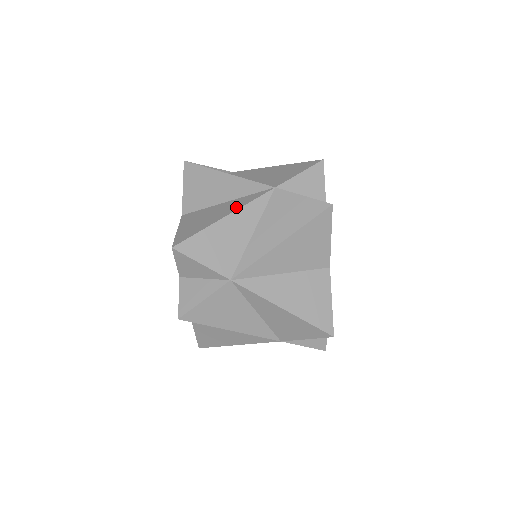
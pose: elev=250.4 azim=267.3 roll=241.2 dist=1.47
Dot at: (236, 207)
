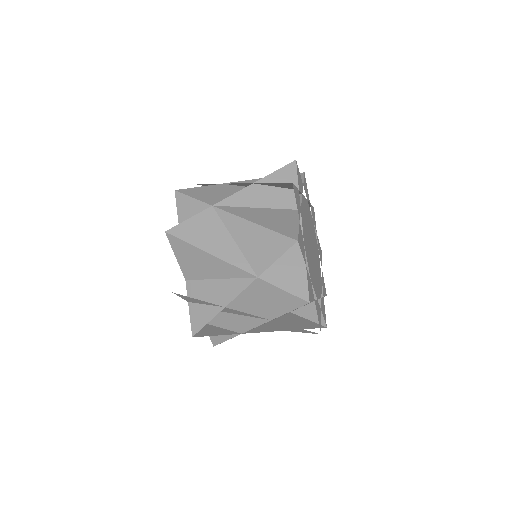
Dot at: (245, 328)
